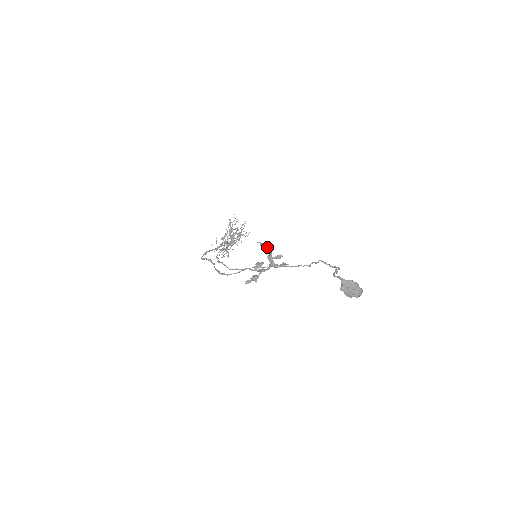
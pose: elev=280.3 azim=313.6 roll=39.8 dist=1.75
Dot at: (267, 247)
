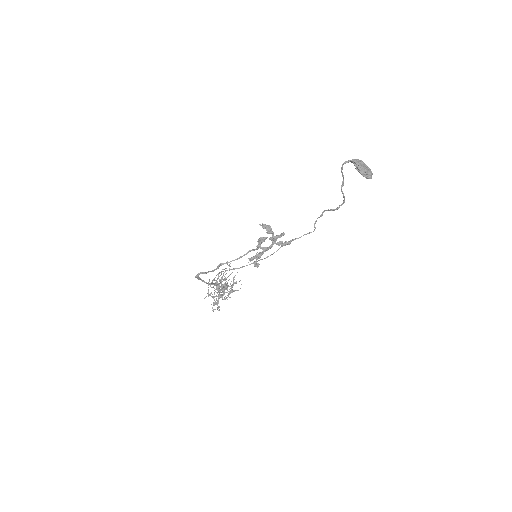
Dot at: (269, 228)
